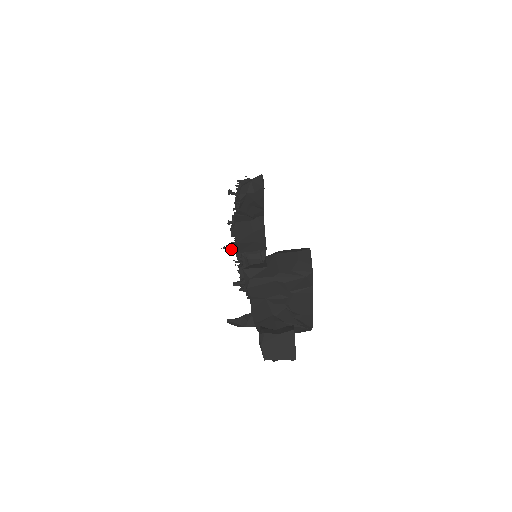
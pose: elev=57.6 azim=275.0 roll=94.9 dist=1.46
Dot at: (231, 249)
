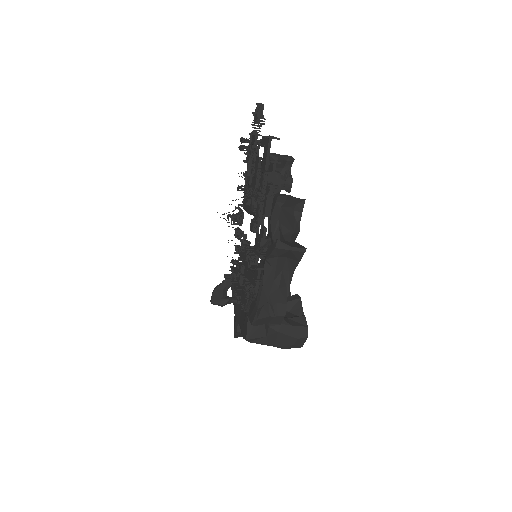
Dot at: occluded
